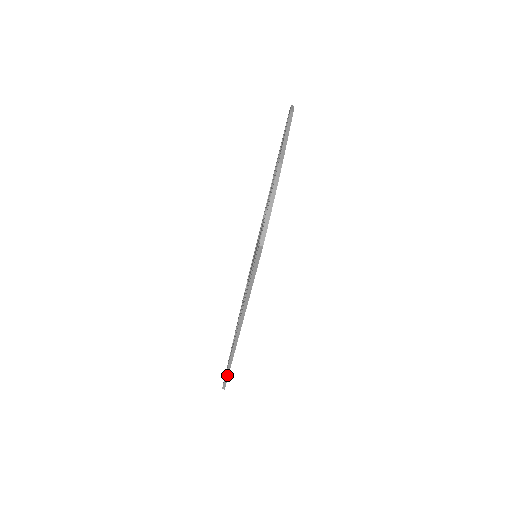
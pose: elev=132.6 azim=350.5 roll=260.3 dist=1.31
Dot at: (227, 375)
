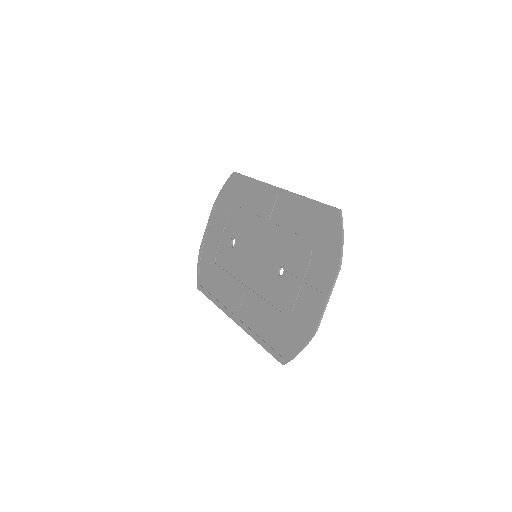
Dot at: (207, 297)
